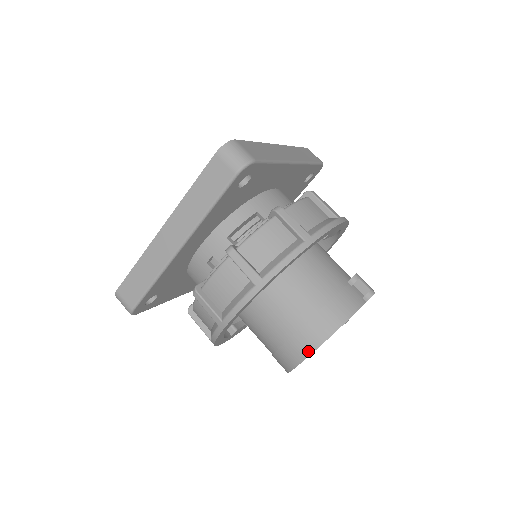
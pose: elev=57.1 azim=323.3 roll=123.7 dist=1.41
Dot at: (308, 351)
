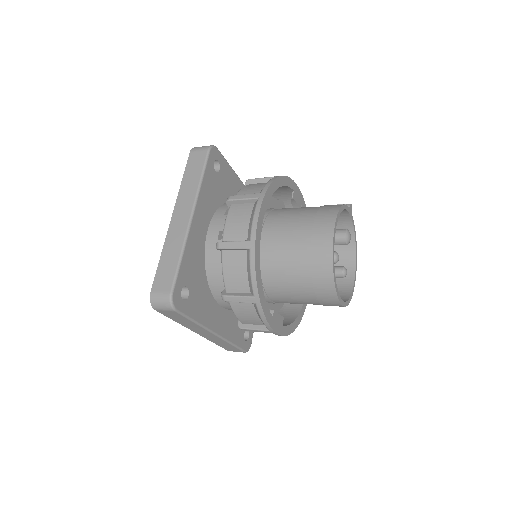
Dot at: (330, 231)
